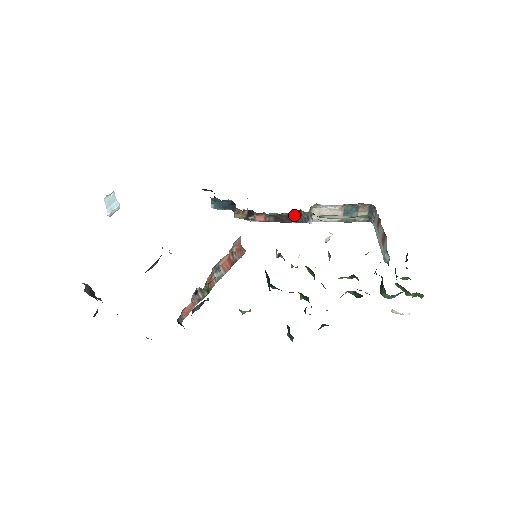
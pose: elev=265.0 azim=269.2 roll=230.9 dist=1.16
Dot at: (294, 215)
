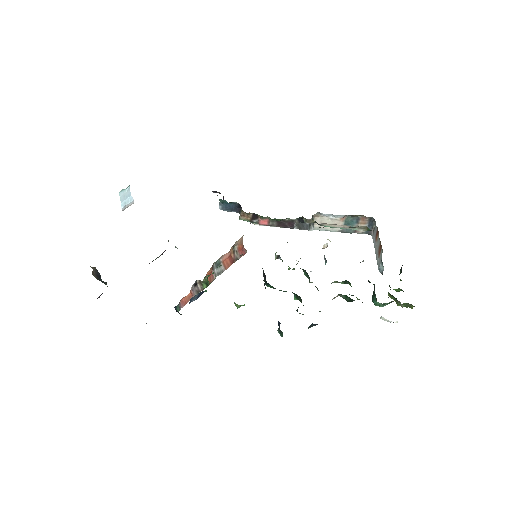
Dot at: (296, 221)
